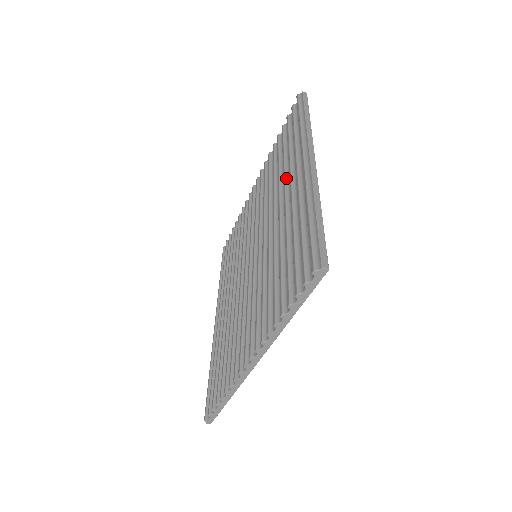
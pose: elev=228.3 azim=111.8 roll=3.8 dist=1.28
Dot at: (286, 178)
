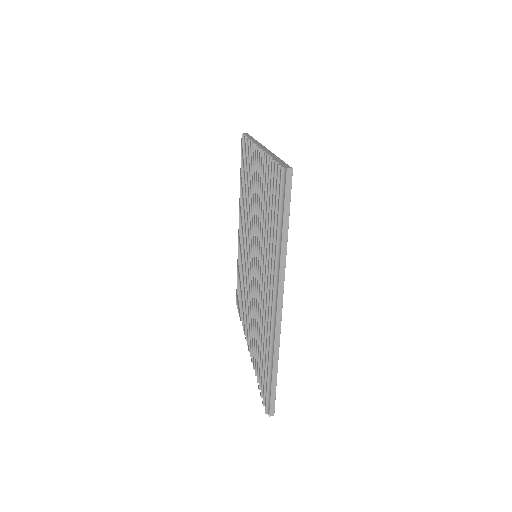
Dot at: (267, 264)
